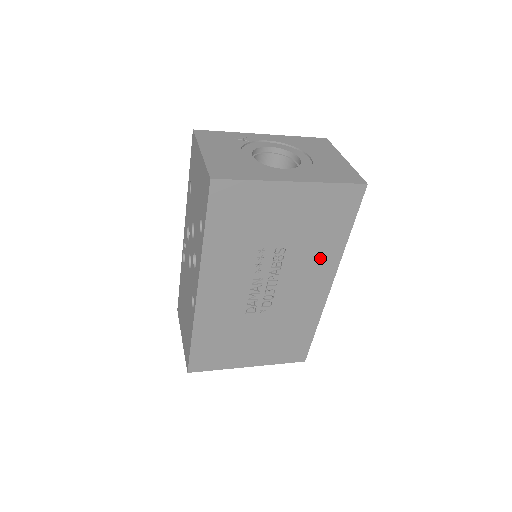
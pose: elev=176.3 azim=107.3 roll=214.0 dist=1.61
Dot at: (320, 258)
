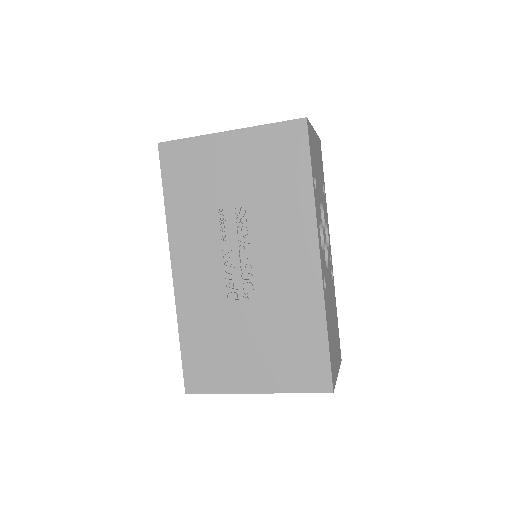
Dot at: (289, 217)
